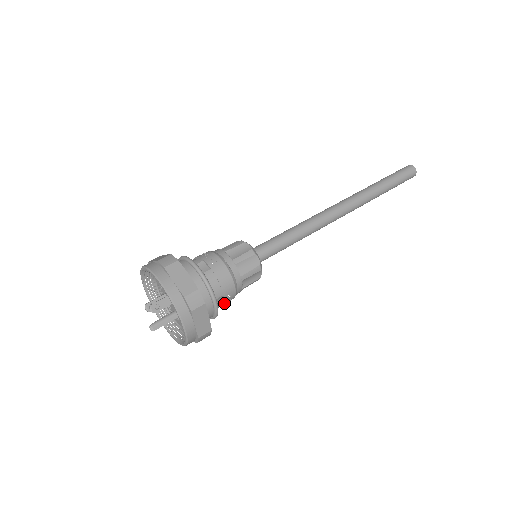
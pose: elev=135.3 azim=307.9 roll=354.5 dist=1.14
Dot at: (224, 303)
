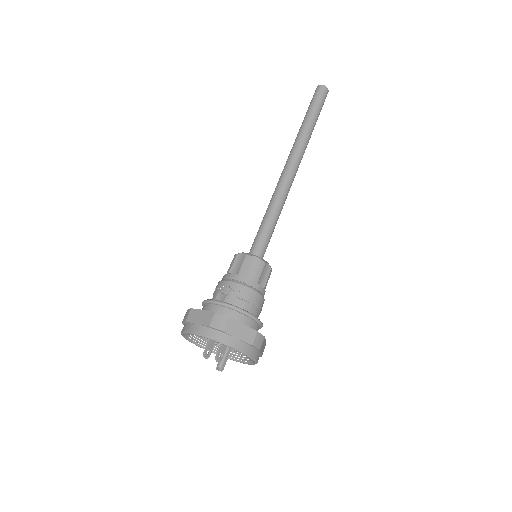
Dot at: occluded
